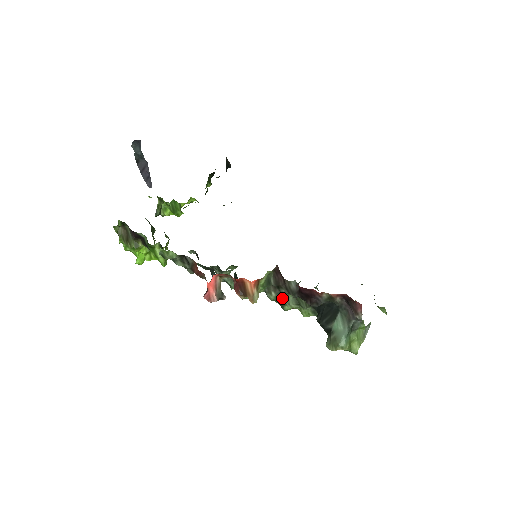
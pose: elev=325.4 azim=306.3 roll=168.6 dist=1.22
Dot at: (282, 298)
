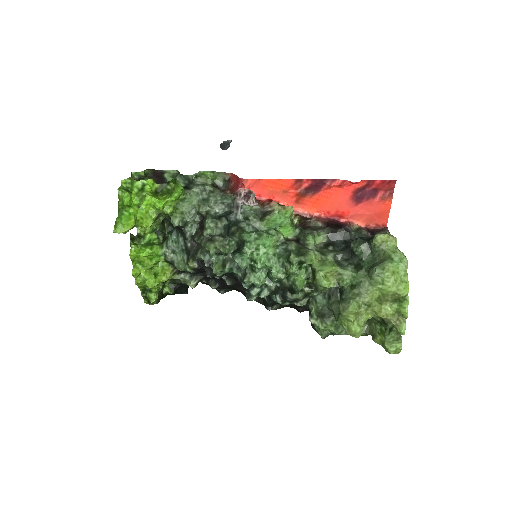
Dot at: (309, 233)
